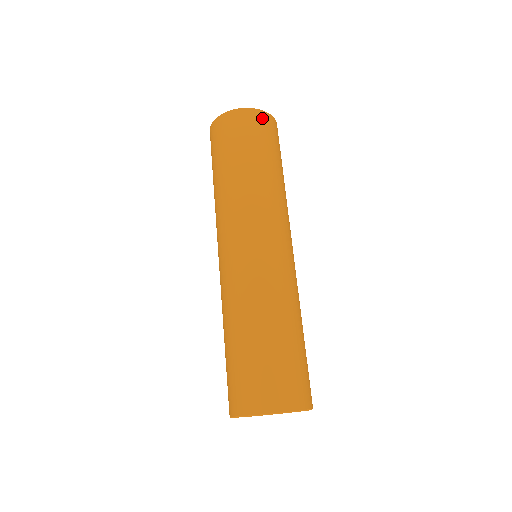
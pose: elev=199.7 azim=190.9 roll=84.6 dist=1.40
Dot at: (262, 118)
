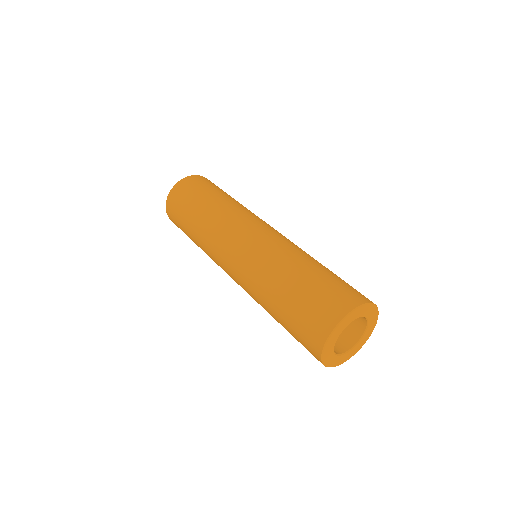
Dot at: (181, 186)
